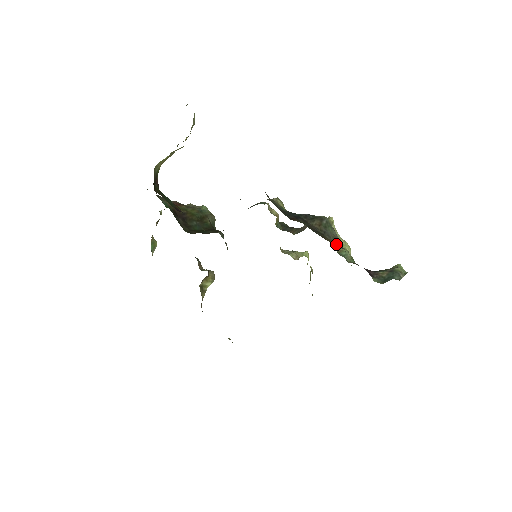
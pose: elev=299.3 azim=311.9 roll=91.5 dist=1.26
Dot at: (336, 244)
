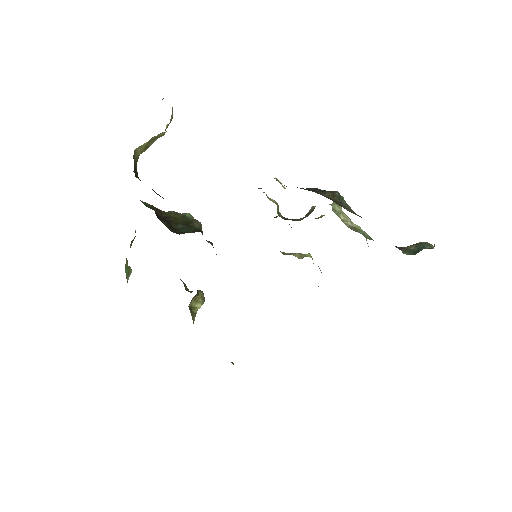
Dot at: (355, 214)
